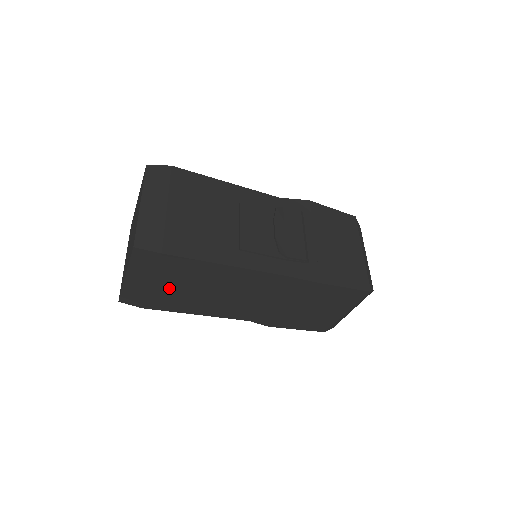
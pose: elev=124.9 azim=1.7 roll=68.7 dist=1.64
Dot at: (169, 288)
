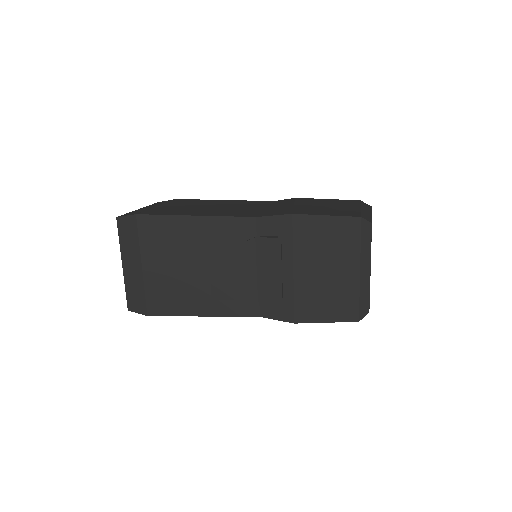
Dot at: occluded
